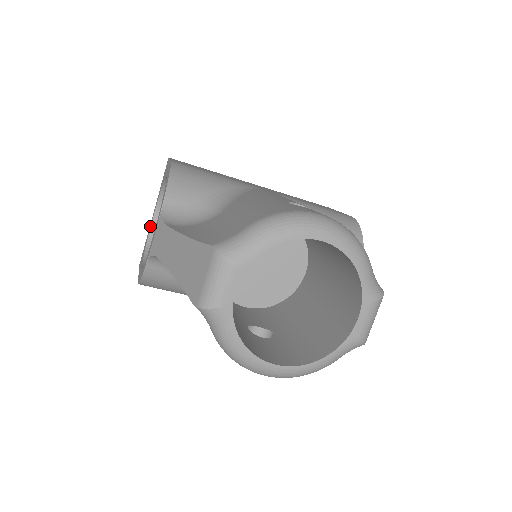
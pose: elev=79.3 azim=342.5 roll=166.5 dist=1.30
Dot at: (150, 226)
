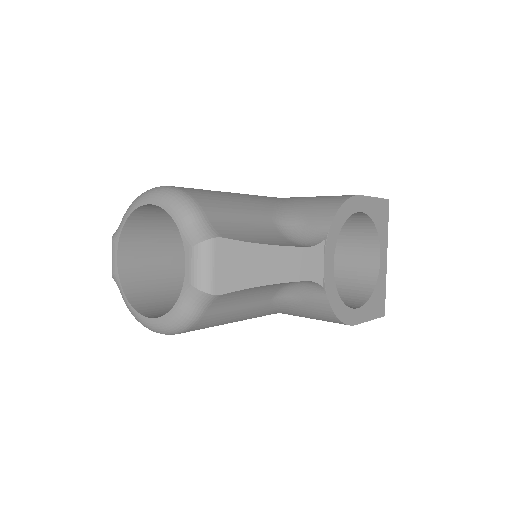
Dot at: occluded
